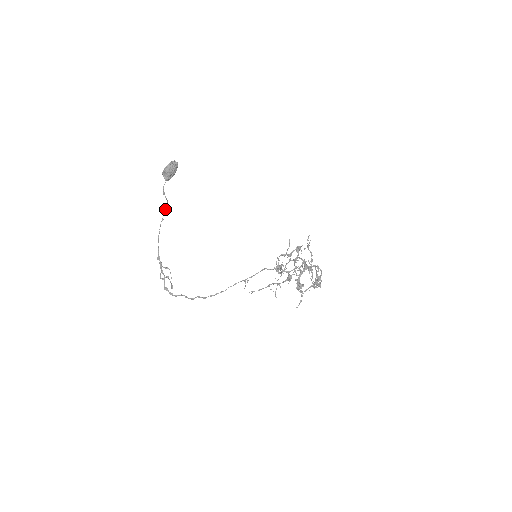
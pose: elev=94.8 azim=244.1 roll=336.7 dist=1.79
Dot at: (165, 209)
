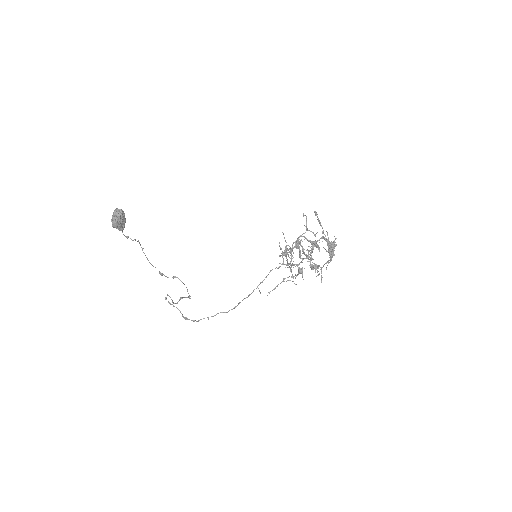
Dot at: occluded
